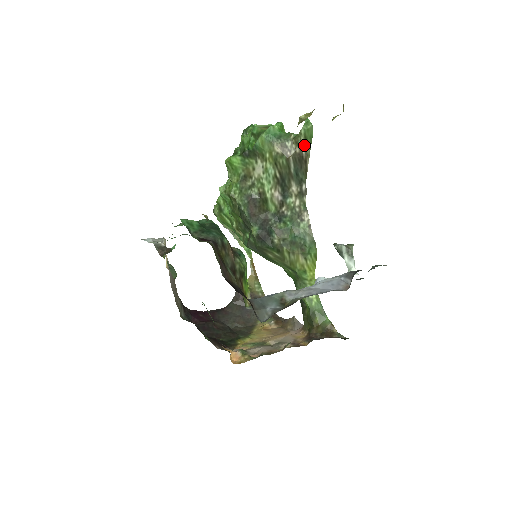
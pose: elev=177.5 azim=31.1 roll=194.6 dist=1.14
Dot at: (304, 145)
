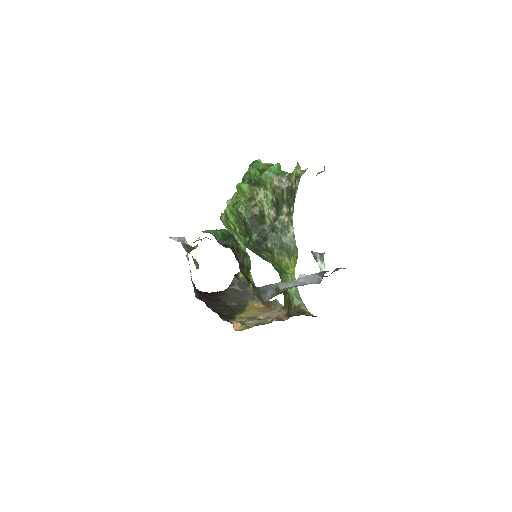
Dot at: (295, 181)
